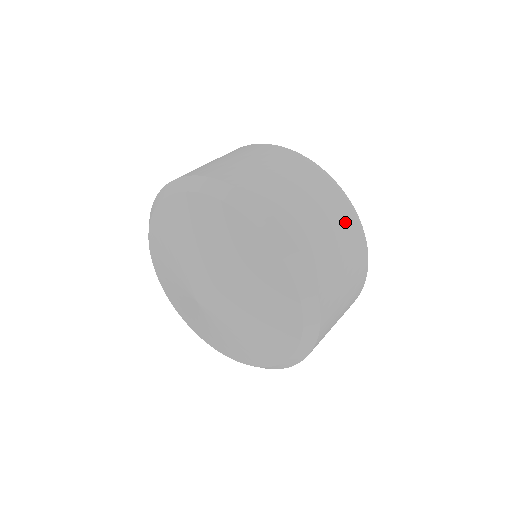
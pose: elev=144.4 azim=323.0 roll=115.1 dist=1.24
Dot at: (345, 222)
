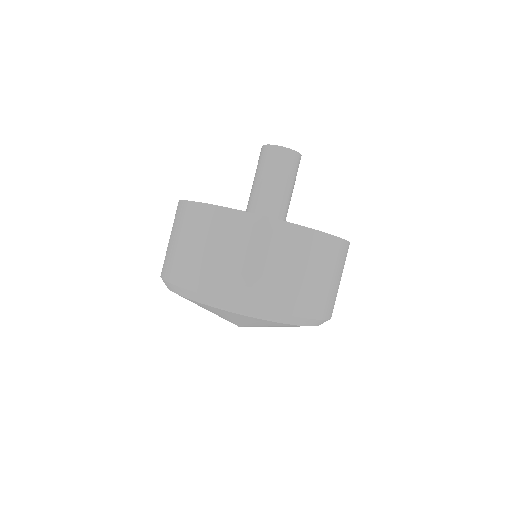
Dot at: (343, 260)
